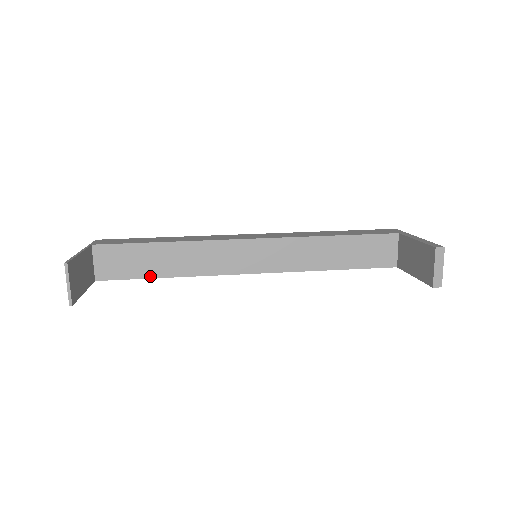
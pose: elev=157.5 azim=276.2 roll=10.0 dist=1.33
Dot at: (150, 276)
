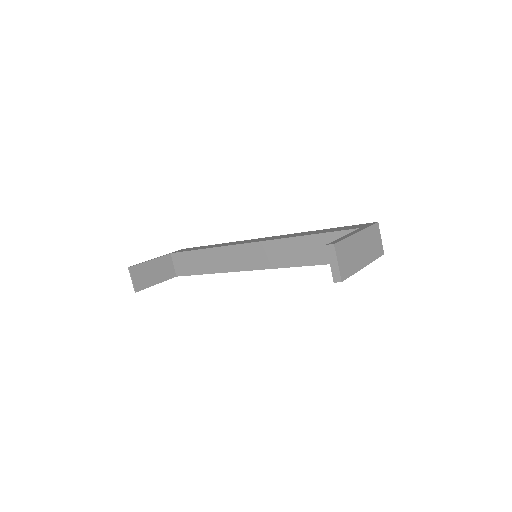
Dot at: (201, 273)
